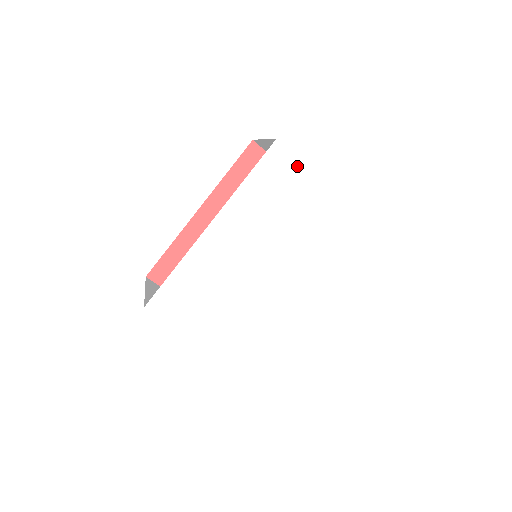
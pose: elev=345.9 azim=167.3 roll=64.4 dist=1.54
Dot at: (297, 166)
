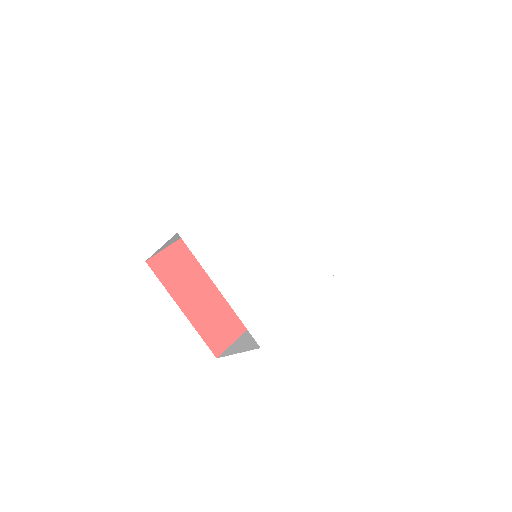
Dot at: (305, 180)
